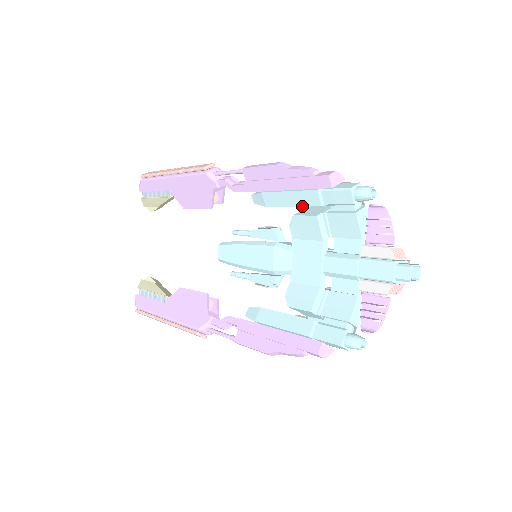
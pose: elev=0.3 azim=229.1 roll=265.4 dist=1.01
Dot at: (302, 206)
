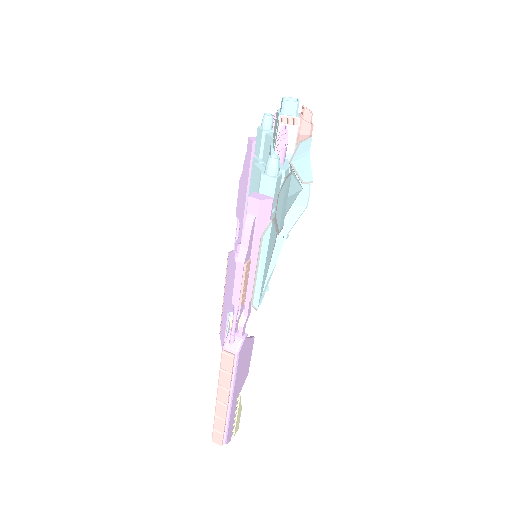
Dot at: occluded
